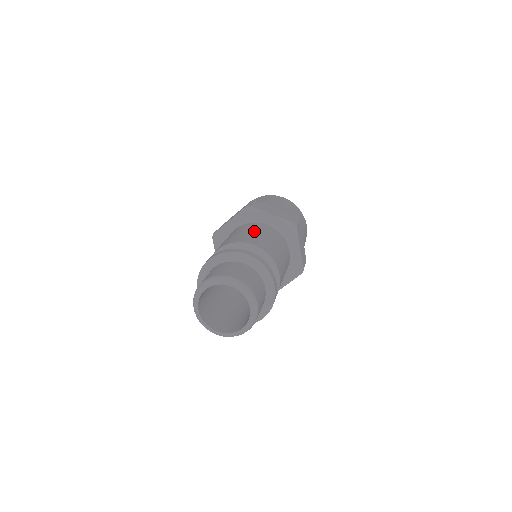
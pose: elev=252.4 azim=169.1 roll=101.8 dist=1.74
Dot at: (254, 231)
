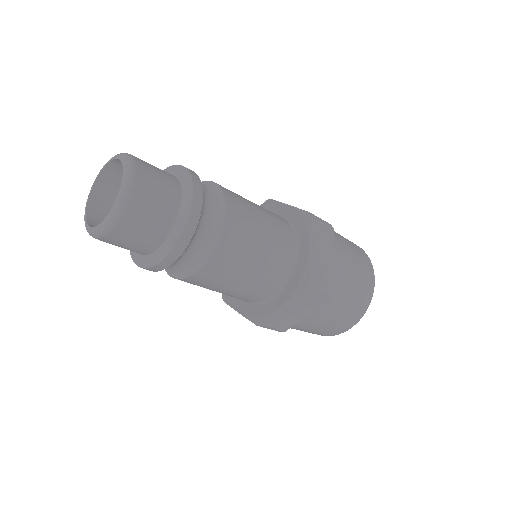
Dot at: (265, 224)
